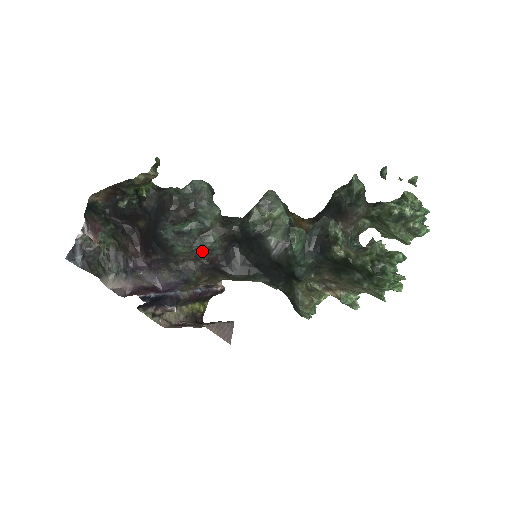
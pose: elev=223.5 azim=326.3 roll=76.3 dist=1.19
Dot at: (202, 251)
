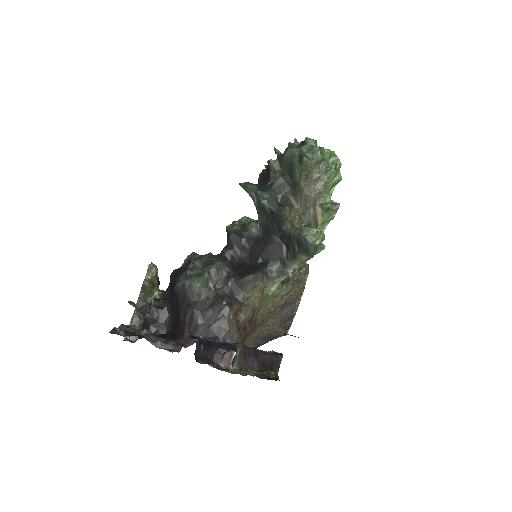
Dot at: (215, 278)
